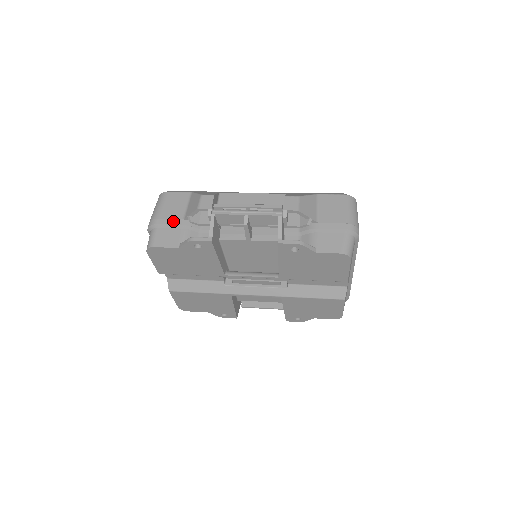
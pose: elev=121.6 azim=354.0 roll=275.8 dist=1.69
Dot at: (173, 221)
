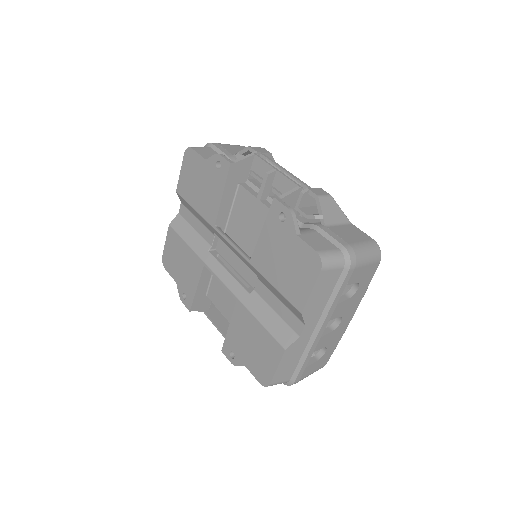
Dot at: (225, 150)
